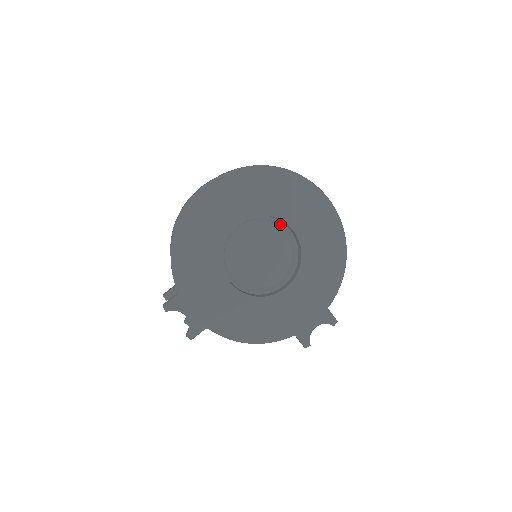
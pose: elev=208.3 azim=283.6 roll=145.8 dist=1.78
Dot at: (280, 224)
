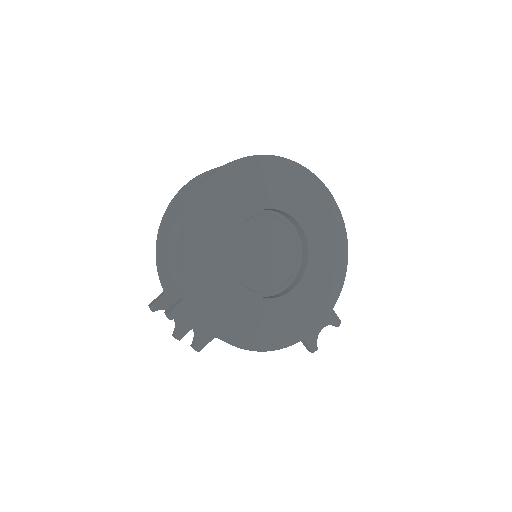
Dot at: (285, 220)
